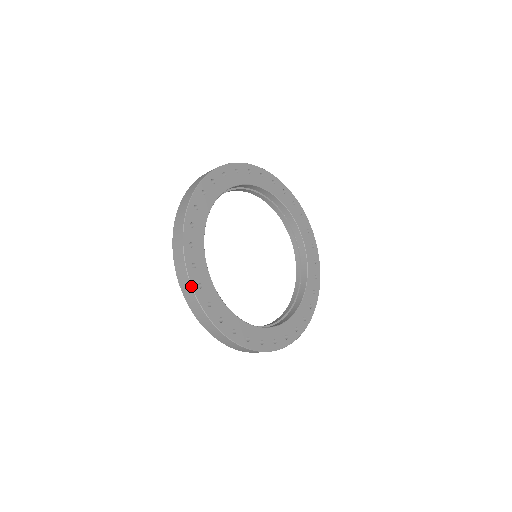
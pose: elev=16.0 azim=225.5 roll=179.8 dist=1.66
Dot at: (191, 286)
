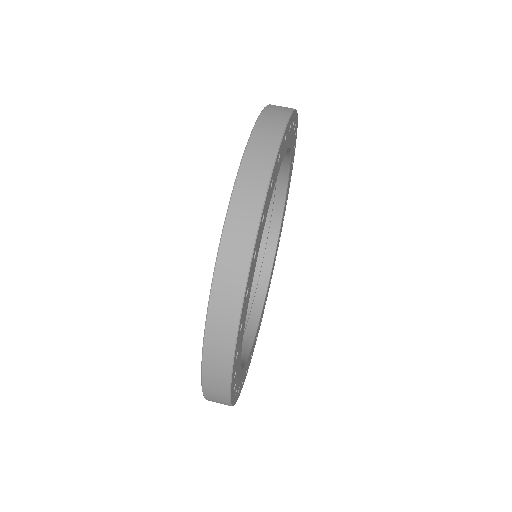
Dot at: (281, 139)
